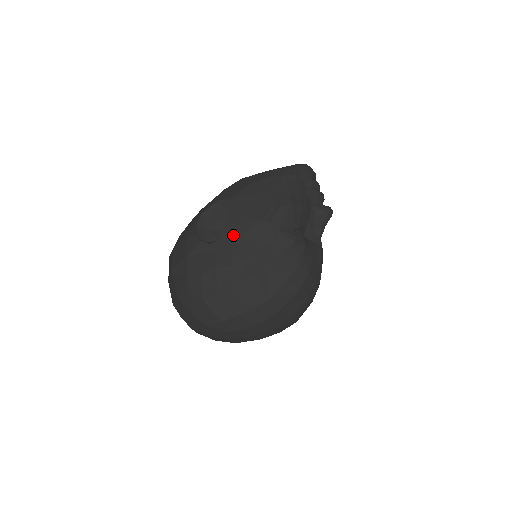
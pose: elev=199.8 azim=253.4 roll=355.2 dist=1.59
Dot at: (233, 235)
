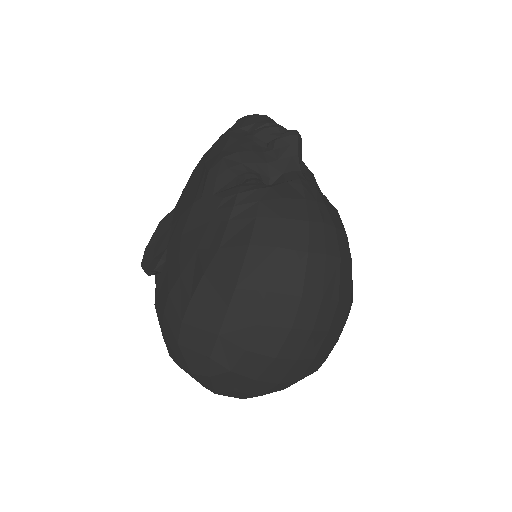
Dot at: (175, 242)
